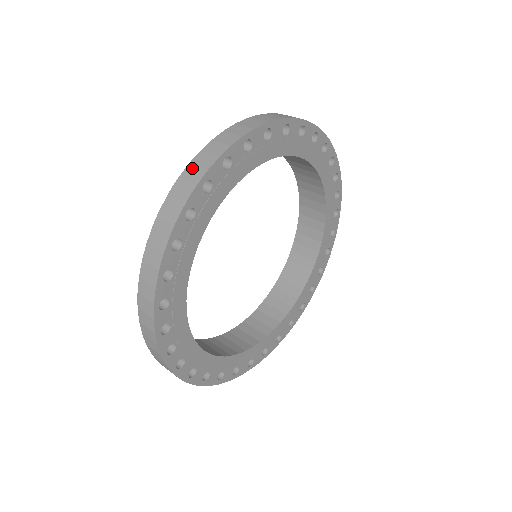
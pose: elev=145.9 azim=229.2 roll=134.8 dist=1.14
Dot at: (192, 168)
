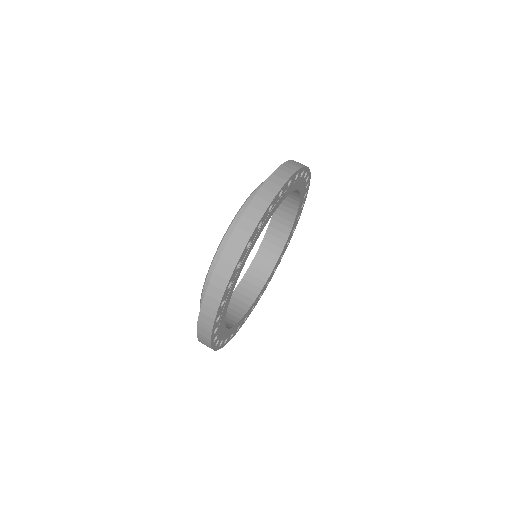
Dot at: (203, 316)
